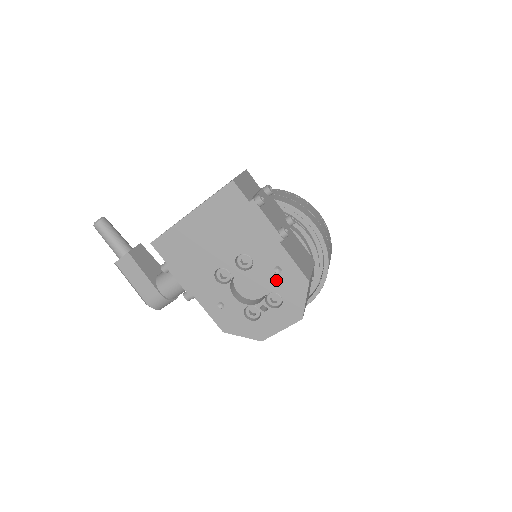
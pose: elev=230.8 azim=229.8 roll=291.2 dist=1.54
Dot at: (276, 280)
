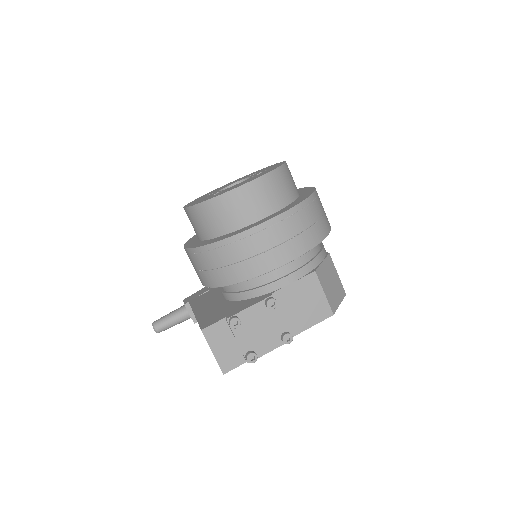
Dot at: occluded
